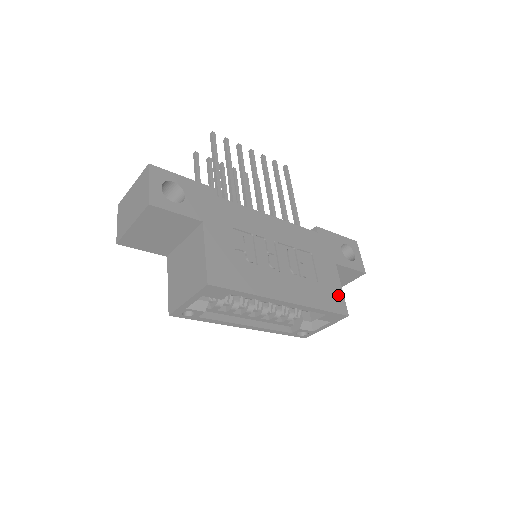
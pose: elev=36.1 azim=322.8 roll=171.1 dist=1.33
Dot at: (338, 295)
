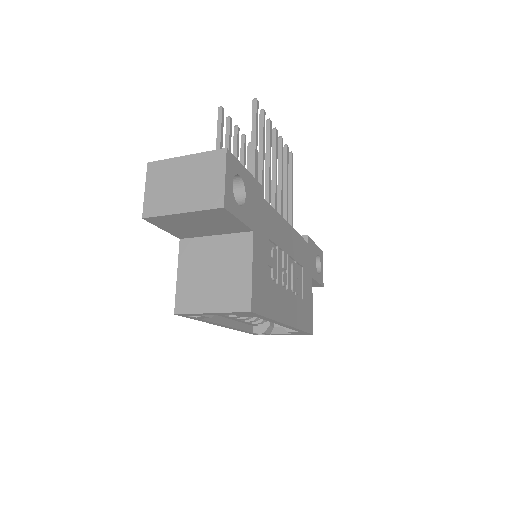
Dot at: (310, 313)
